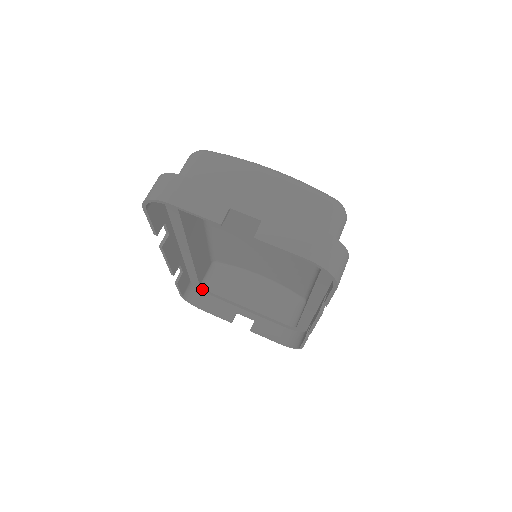
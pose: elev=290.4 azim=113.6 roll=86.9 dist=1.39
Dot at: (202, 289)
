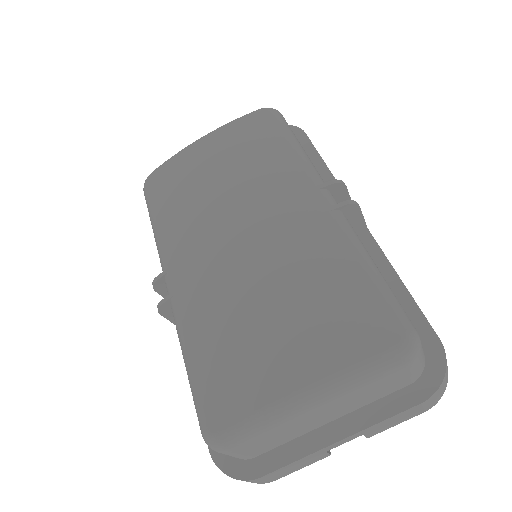
Dot at: occluded
